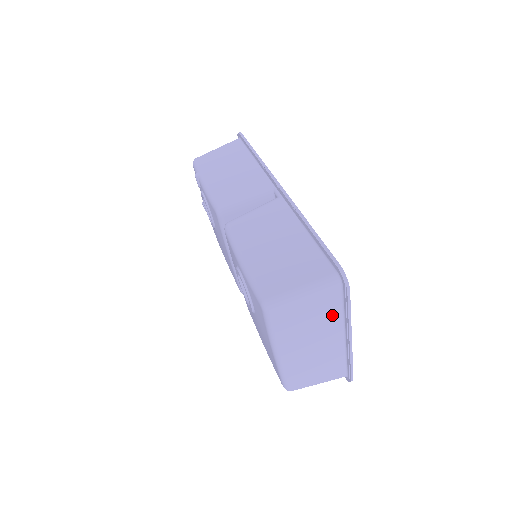
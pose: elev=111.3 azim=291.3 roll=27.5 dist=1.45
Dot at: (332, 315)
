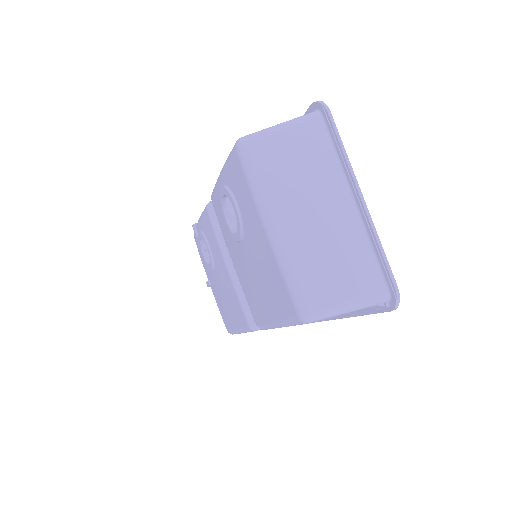
Dot at: (325, 161)
